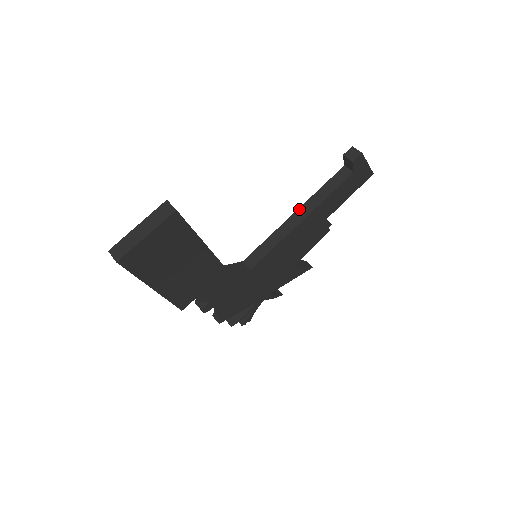
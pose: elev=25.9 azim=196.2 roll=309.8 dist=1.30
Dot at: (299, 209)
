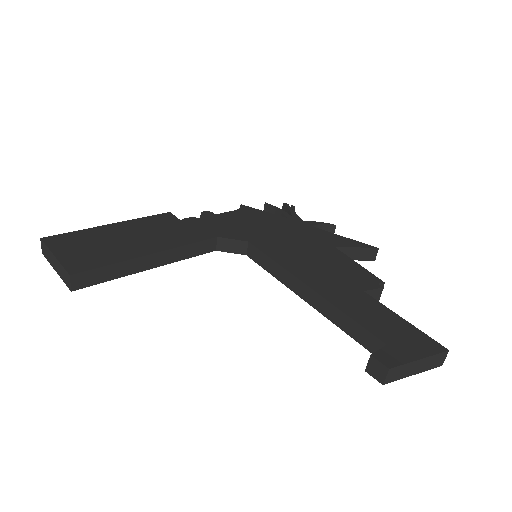
Dot at: (313, 291)
